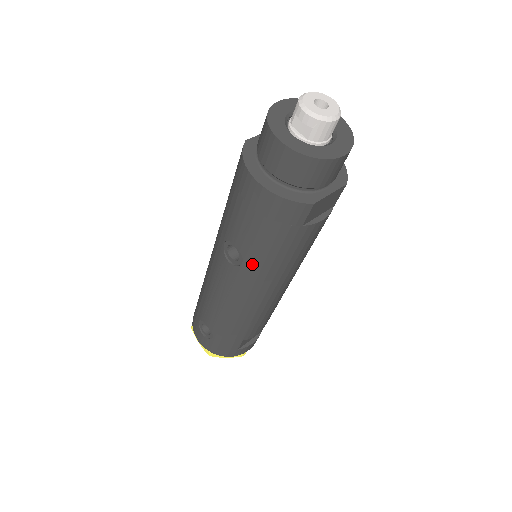
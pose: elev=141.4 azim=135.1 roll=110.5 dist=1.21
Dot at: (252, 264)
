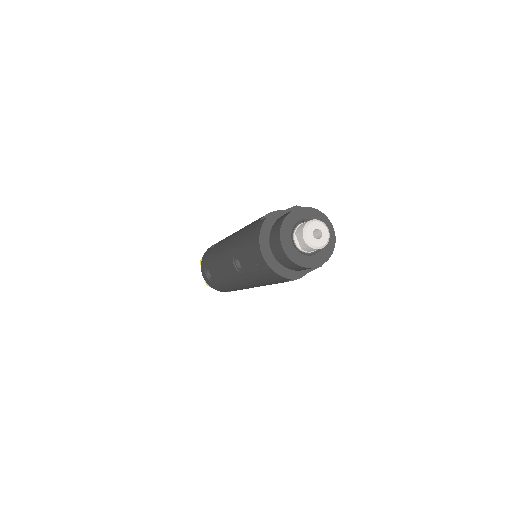
Dot at: (248, 277)
